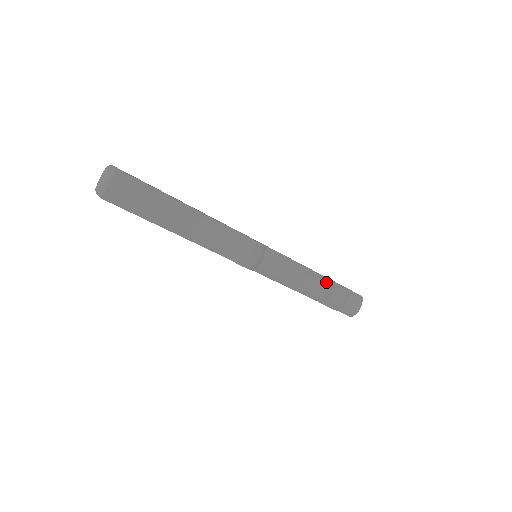
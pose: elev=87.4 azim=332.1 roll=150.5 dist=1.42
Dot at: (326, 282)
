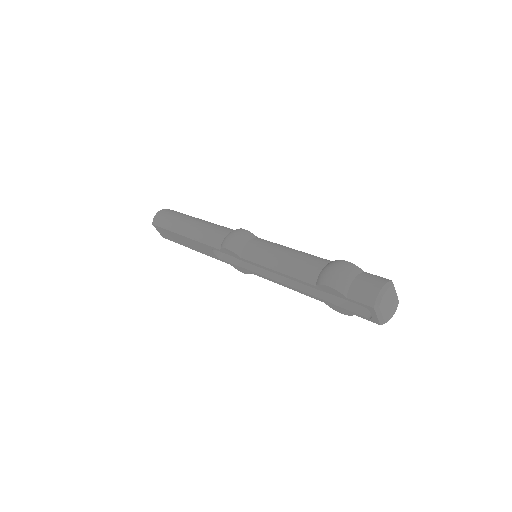
Dot at: (324, 261)
